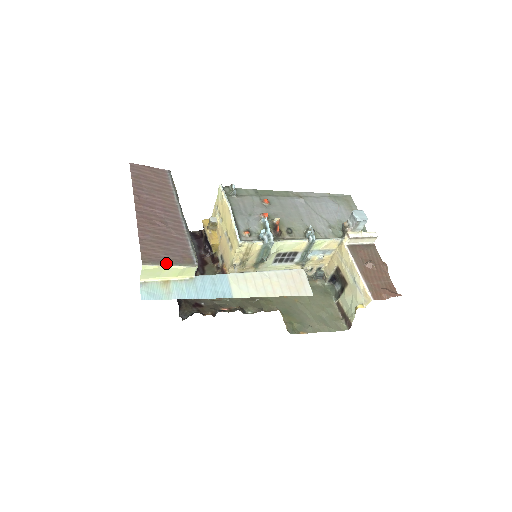
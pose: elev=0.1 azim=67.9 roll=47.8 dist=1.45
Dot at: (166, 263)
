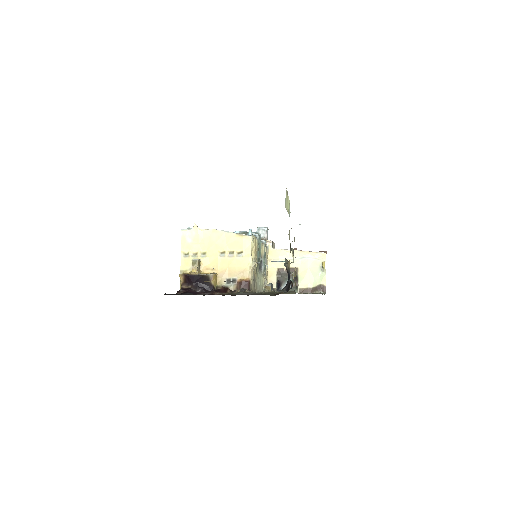
Dot at: occluded
